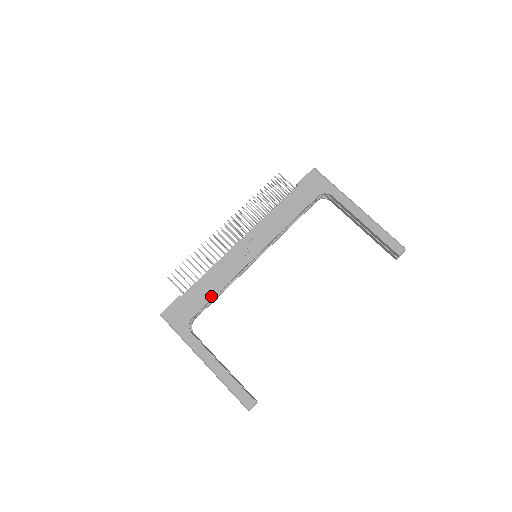
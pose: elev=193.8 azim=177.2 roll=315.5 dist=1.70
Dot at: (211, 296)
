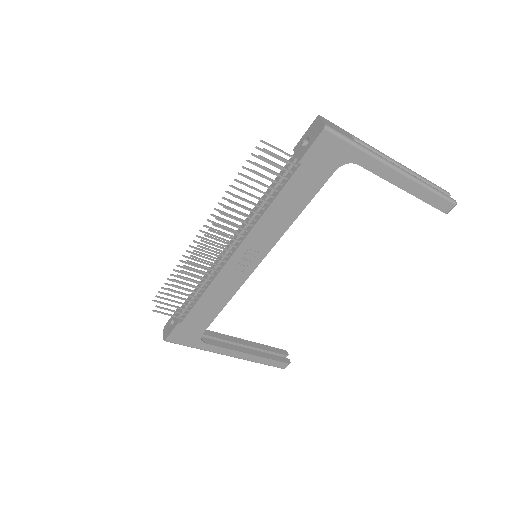
Dot at: (216, 313)
